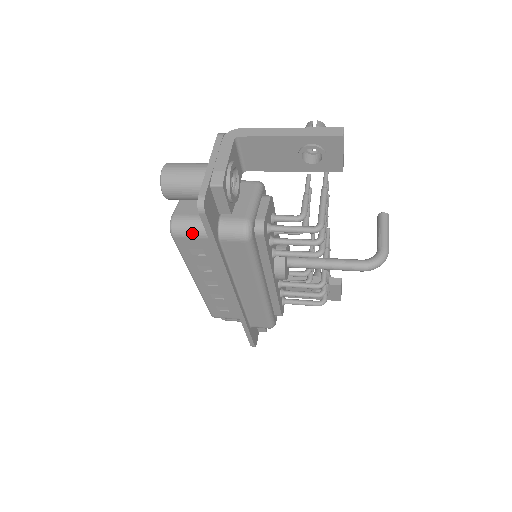
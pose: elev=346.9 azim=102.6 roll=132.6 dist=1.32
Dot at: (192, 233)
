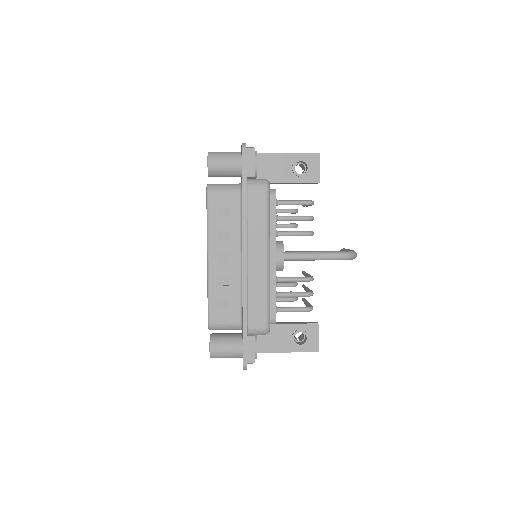
Dot at: (224, 189)
